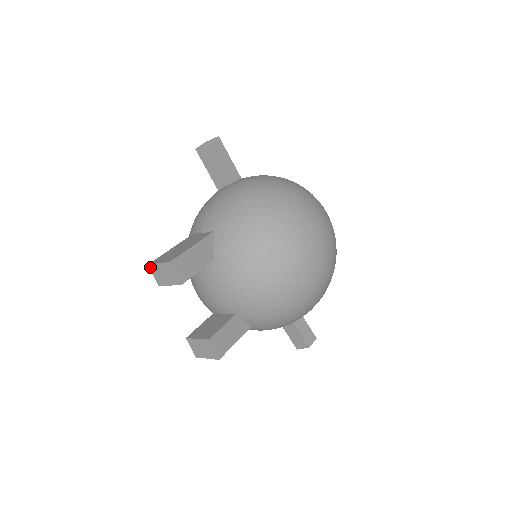
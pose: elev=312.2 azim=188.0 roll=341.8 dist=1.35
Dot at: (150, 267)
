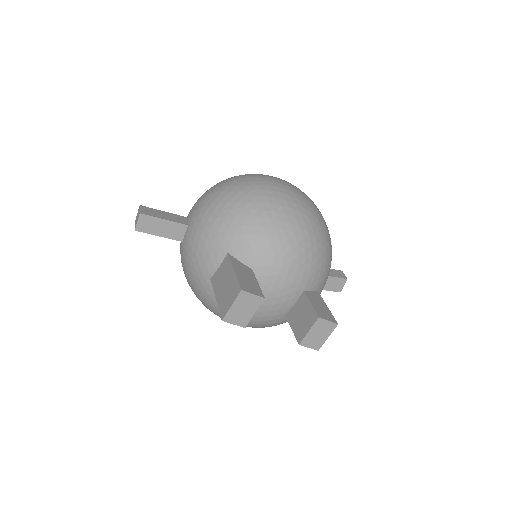
Dot at: (225, 320)
